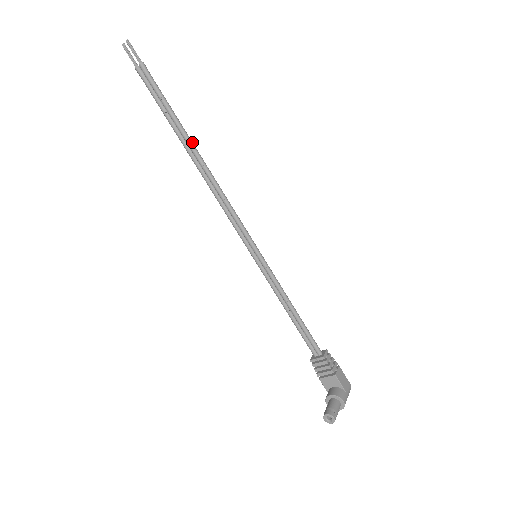
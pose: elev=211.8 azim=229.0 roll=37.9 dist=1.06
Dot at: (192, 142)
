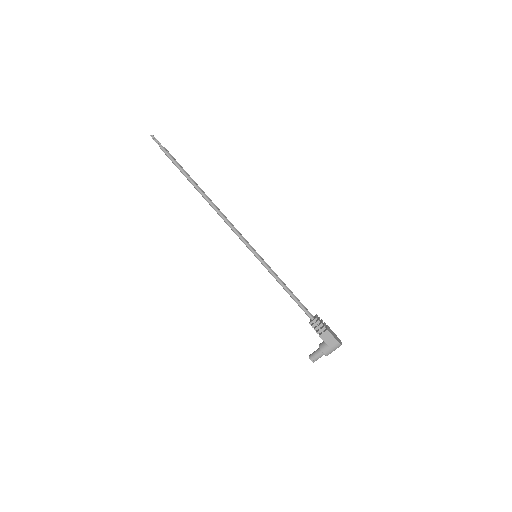
Dot at: (199, 190)
